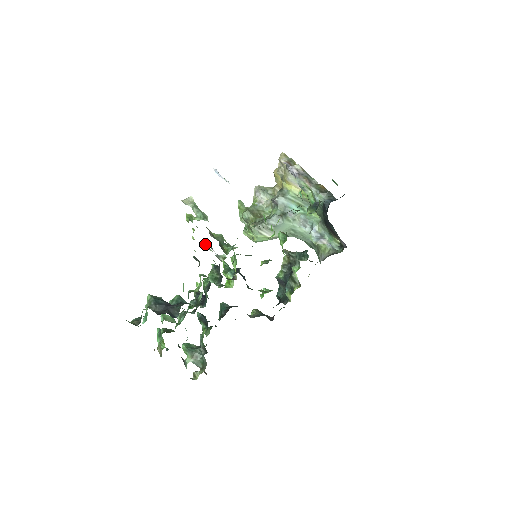
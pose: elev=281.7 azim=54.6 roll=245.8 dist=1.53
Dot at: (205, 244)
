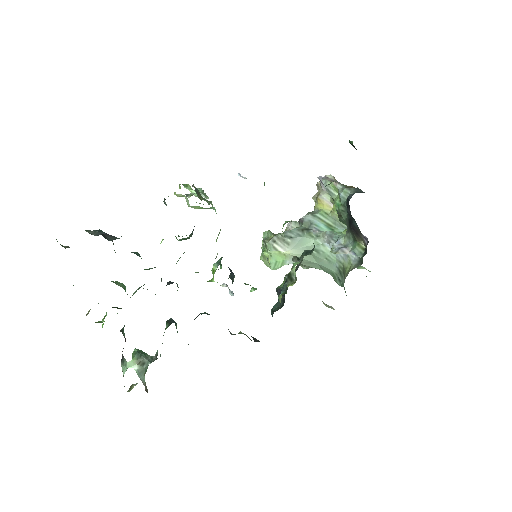
Dot at: occluded
